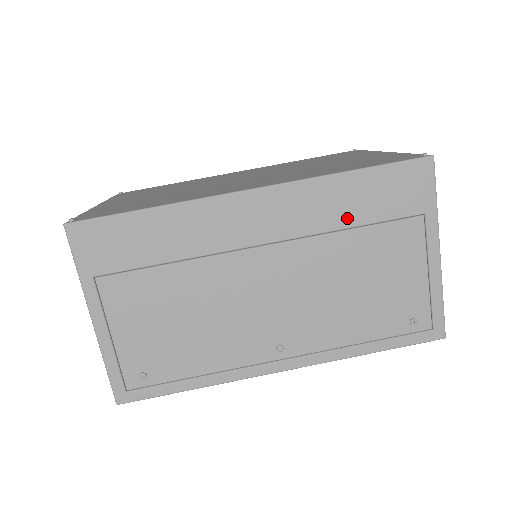
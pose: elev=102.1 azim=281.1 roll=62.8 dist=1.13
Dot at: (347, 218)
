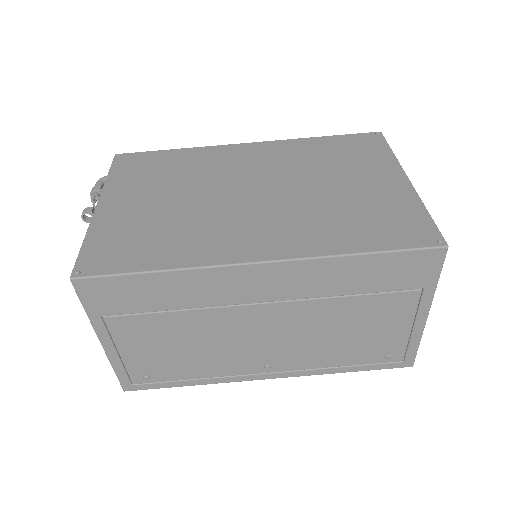
Dot at: (348, 288)
